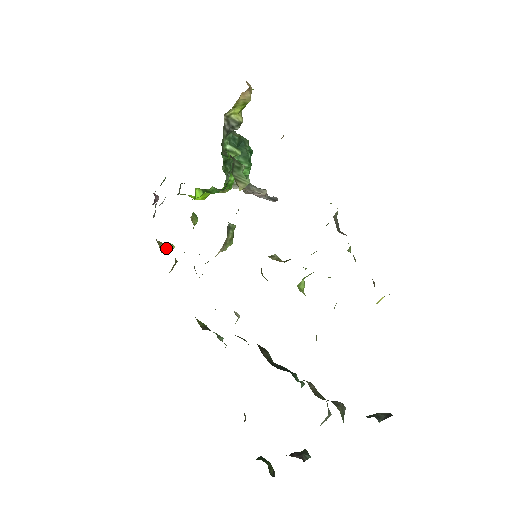
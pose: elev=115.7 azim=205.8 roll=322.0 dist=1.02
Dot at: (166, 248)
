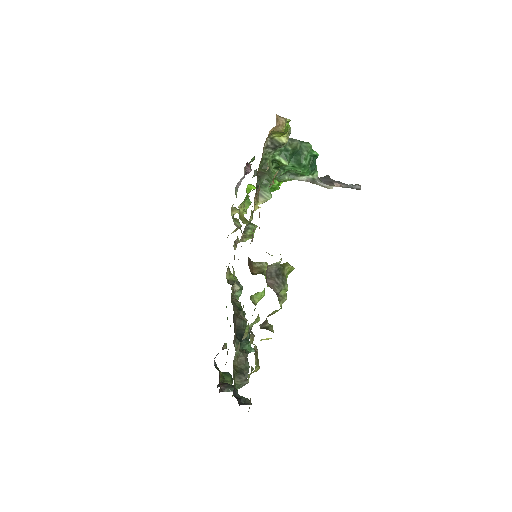
Dot at: occluded
